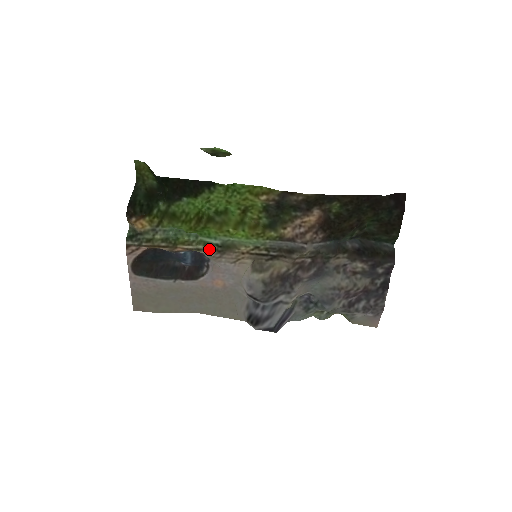
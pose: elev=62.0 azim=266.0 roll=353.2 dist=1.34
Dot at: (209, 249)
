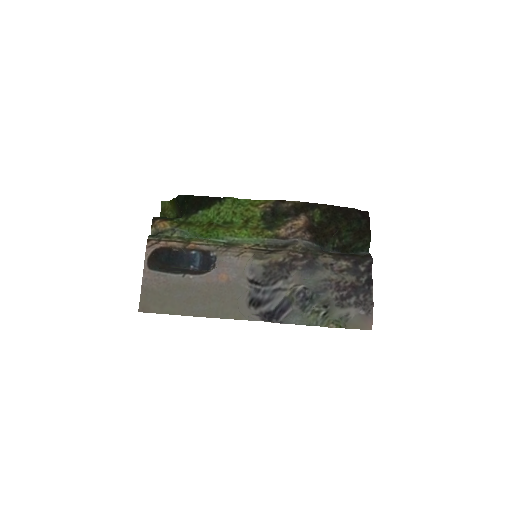
Dot at: (217, 245)
